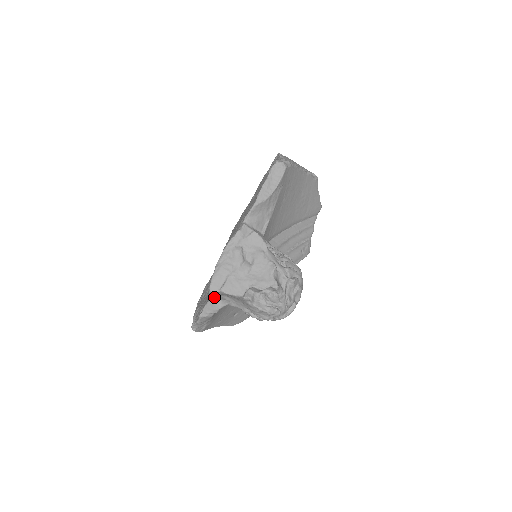
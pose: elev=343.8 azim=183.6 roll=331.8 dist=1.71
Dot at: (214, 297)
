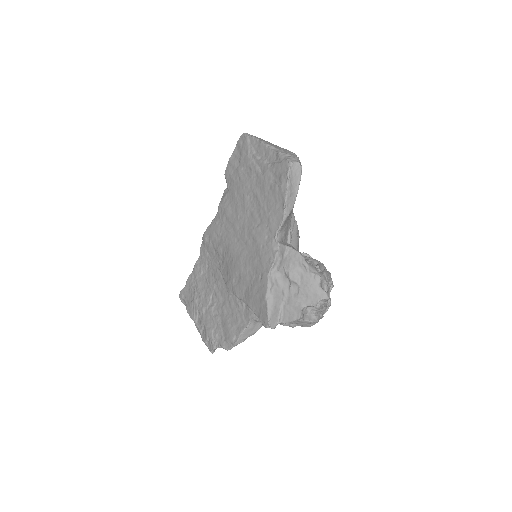
Dot at: (252, 323)
